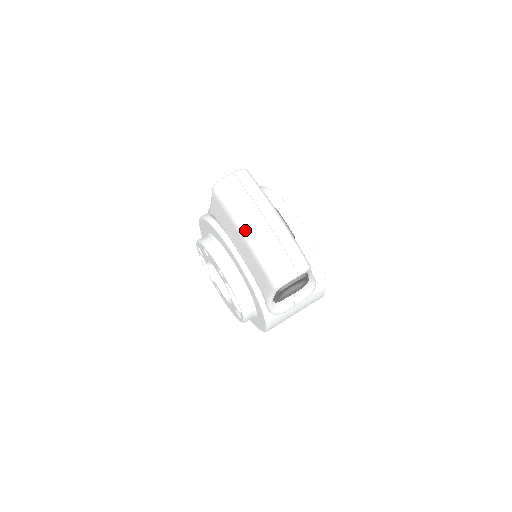
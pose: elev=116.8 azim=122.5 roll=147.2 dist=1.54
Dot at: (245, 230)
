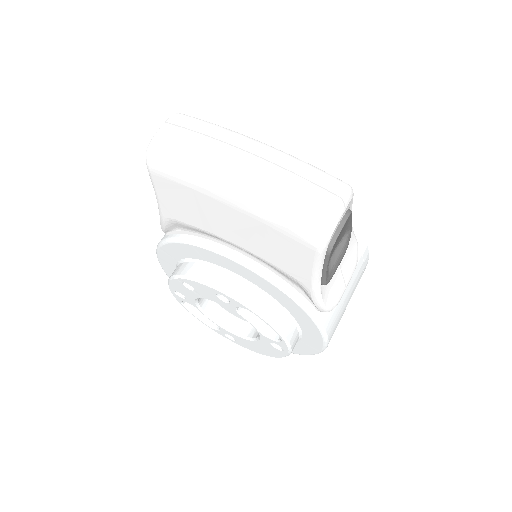
Dot at: (228, 184)
